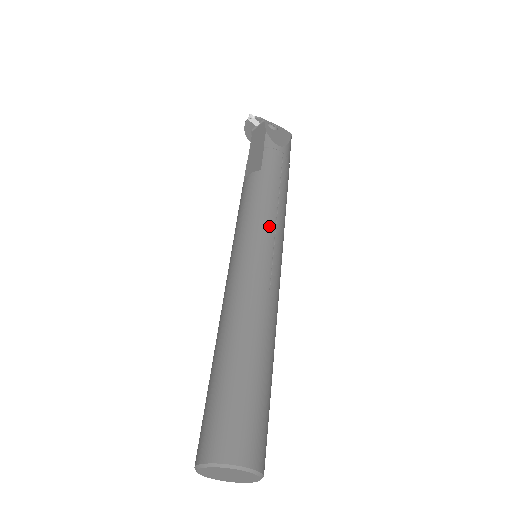
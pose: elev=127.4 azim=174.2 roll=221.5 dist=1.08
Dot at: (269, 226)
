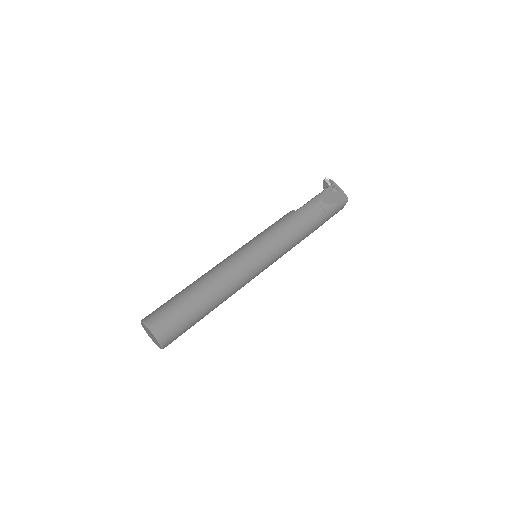
Dot at: (268, 242)
